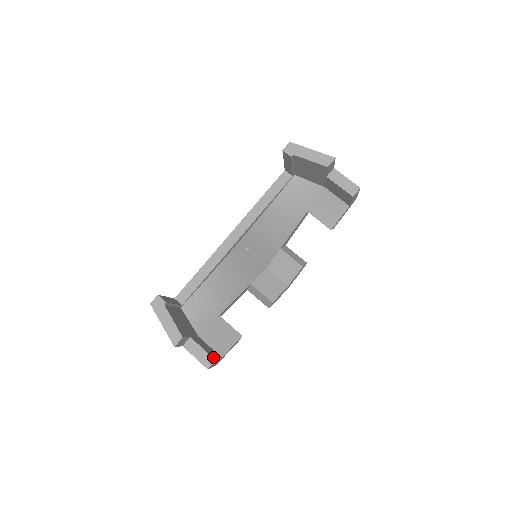
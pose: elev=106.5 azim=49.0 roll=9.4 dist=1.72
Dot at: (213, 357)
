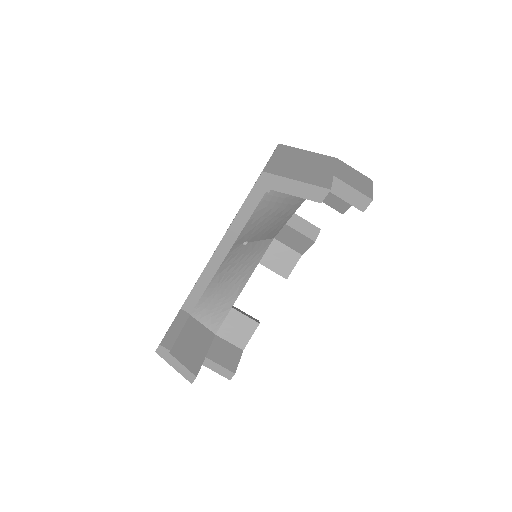
Dot at: (232, 370)
